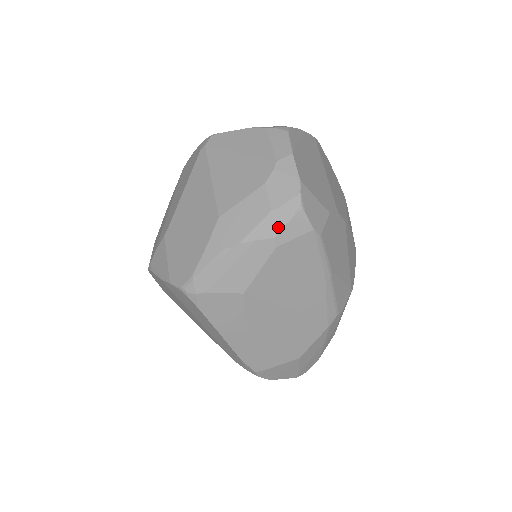
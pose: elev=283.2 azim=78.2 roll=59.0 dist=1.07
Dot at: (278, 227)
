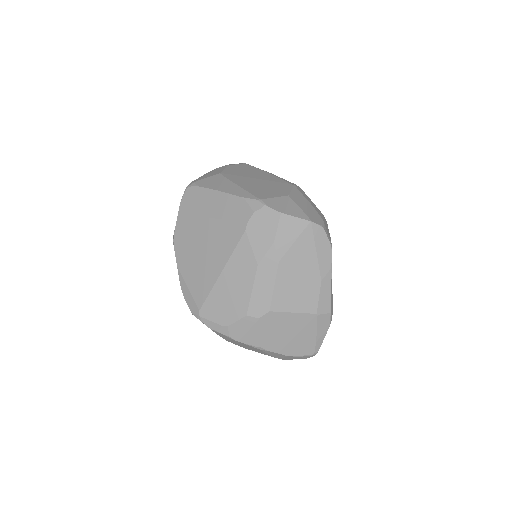
Dot at: occluded
